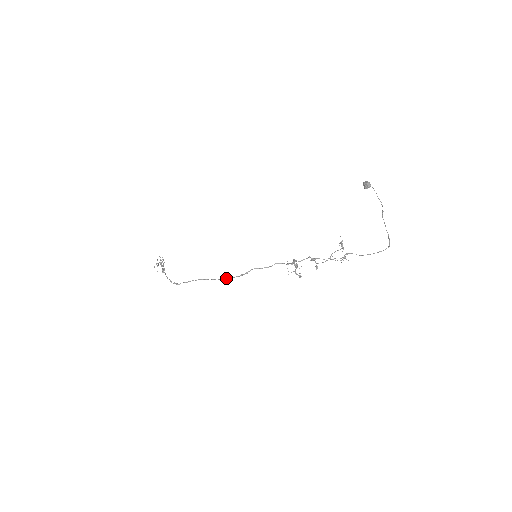
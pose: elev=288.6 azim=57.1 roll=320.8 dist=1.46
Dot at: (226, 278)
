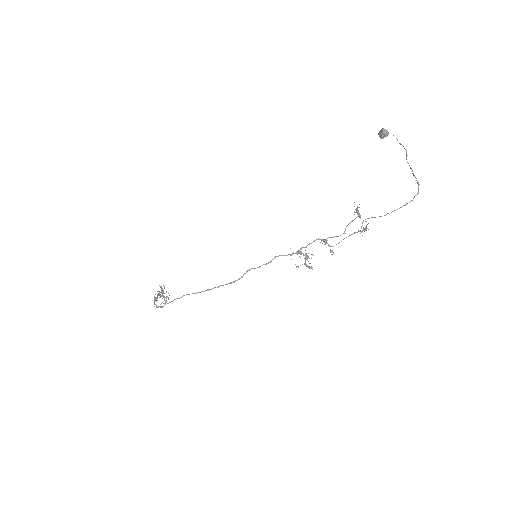
Dot at: (214, 287)
